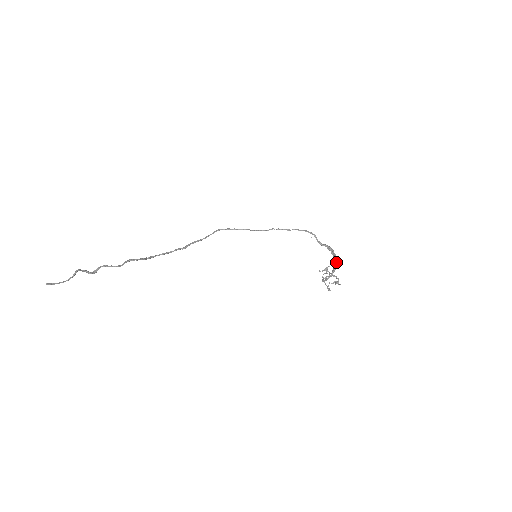
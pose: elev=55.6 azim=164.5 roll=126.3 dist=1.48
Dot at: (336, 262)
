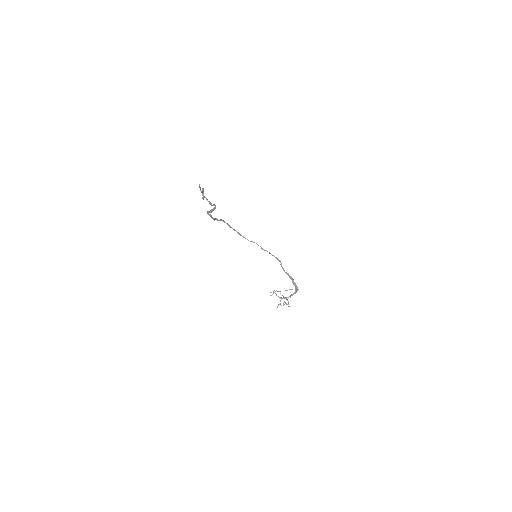
Dot at: (297, 288)
